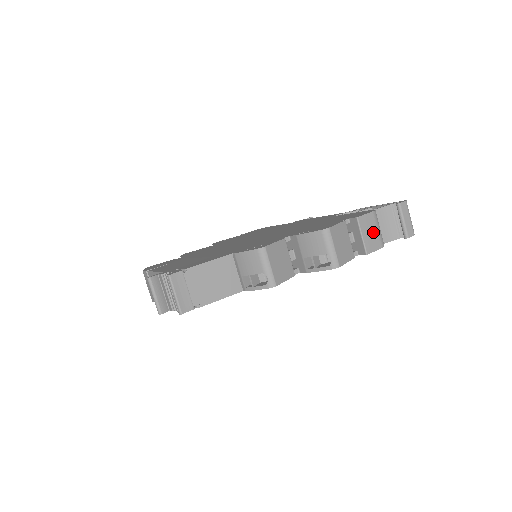
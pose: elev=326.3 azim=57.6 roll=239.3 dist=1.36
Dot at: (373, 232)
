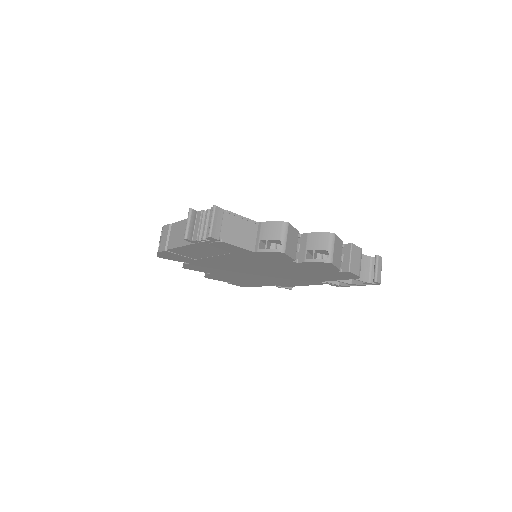
Dot at: (357, 261)
